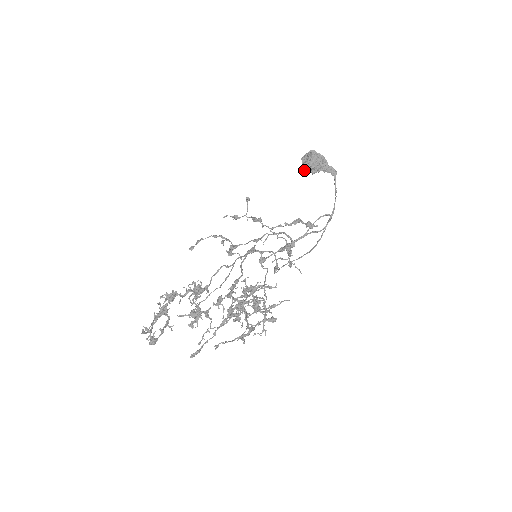
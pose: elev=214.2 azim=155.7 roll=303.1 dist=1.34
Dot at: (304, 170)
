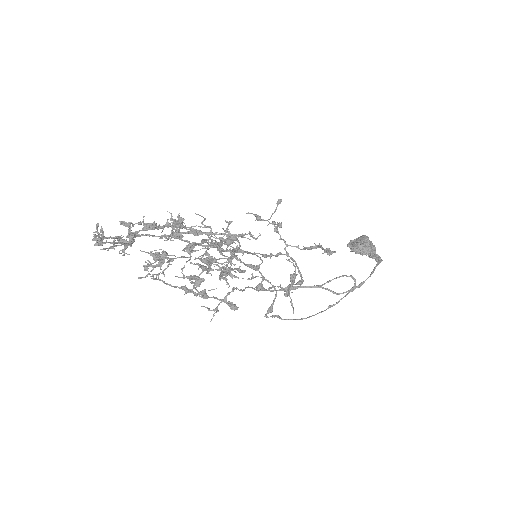
Dot at: (349, 243)
